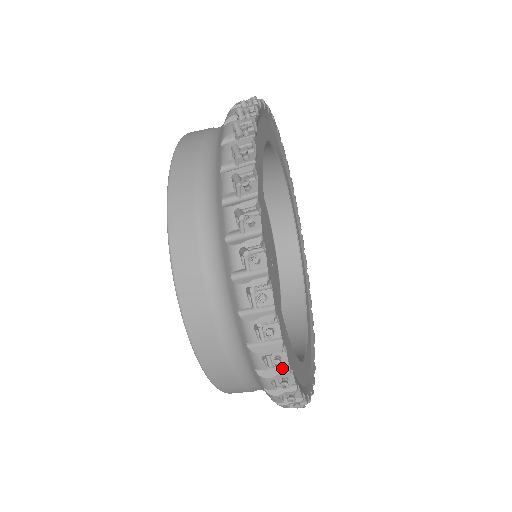
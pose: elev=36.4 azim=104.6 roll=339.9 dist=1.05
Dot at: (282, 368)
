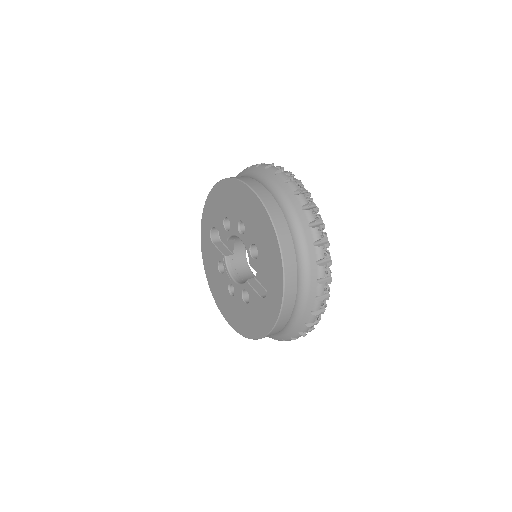
Dot at: (322, 309)
